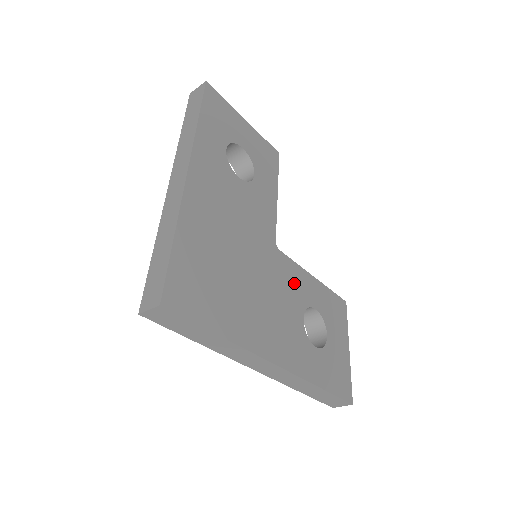
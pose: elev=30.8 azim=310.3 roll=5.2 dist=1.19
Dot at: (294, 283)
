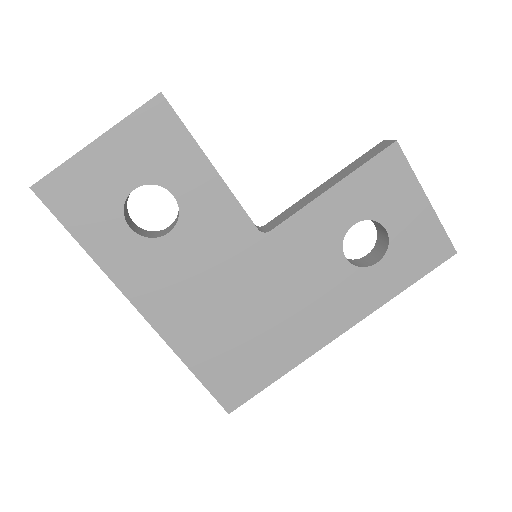
Dot at: (310, 238)
